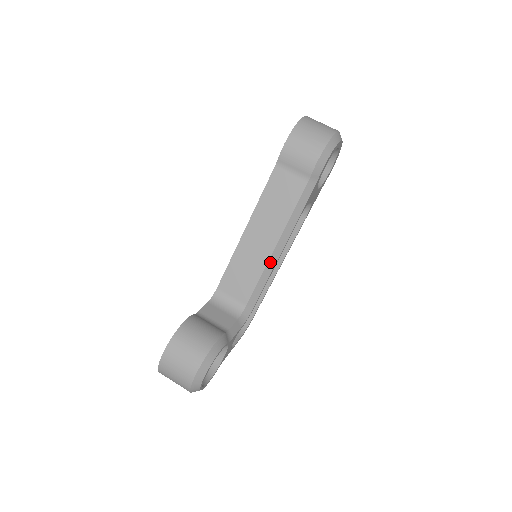
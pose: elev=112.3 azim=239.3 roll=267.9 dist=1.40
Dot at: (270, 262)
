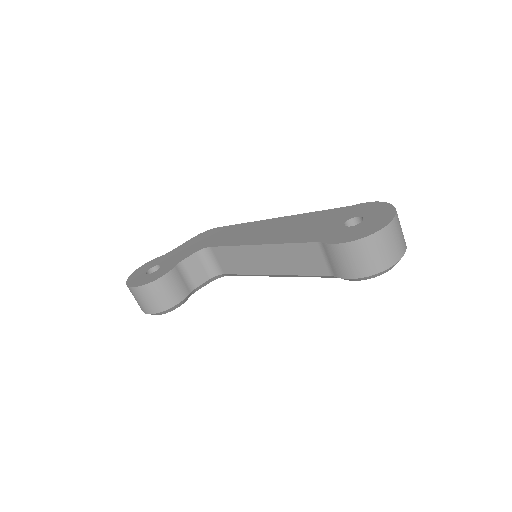
Dot at: (260, 275)
